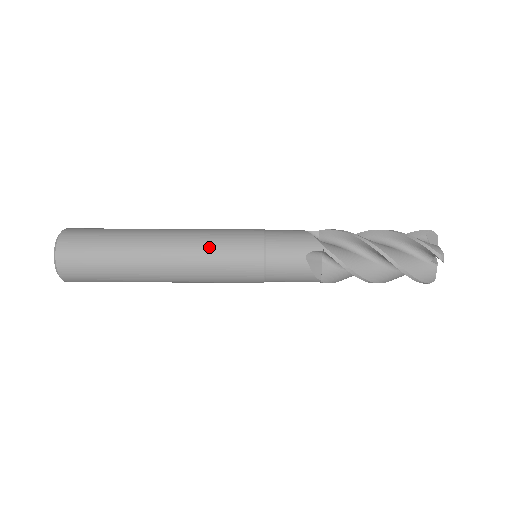
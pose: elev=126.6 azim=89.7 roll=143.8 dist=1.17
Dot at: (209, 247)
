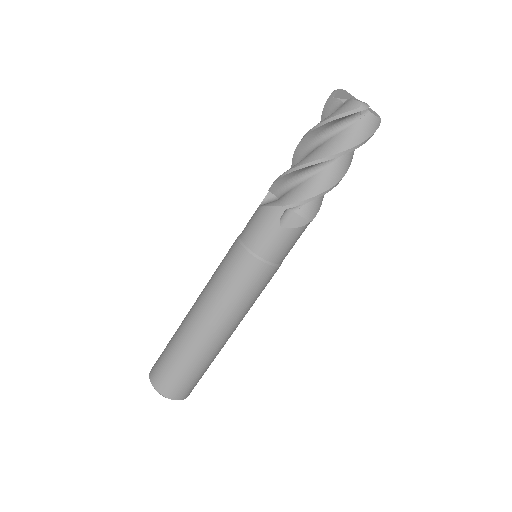
Dot at: occluded
